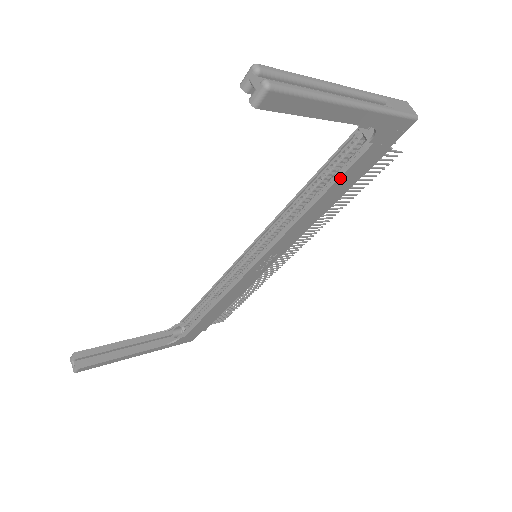
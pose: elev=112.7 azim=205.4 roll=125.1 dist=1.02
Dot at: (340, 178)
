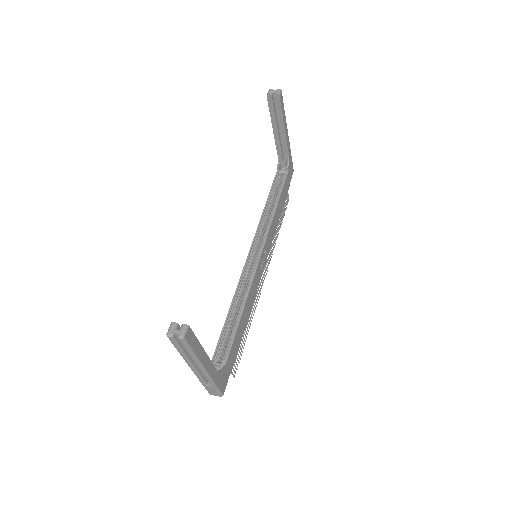
Dot at: (283, 188)
